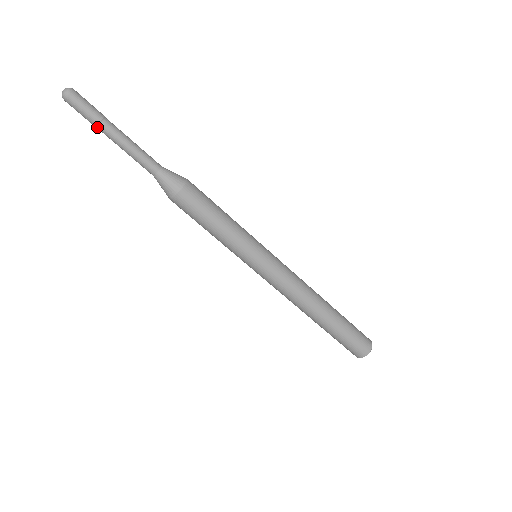
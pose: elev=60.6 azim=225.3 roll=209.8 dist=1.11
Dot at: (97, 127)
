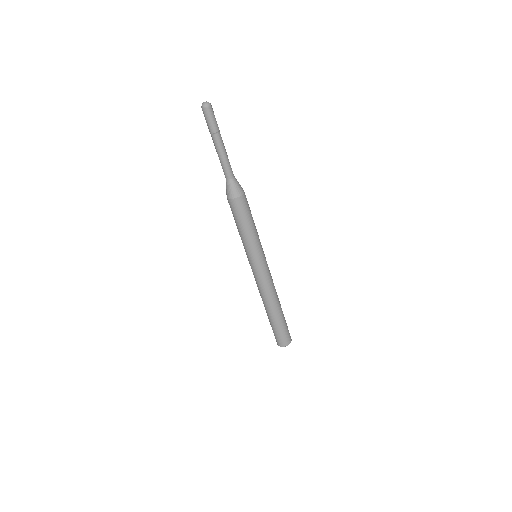
Dot at: (211, 134)
